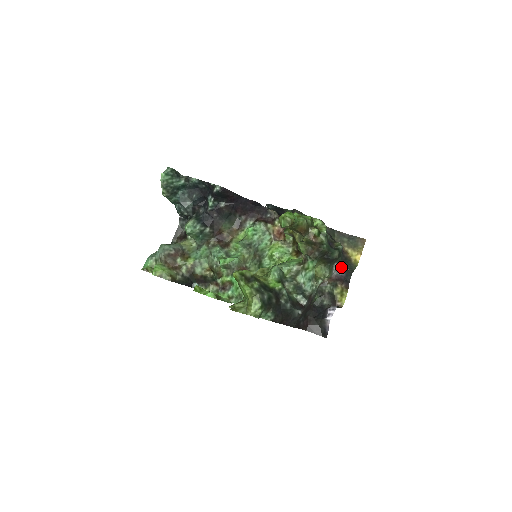
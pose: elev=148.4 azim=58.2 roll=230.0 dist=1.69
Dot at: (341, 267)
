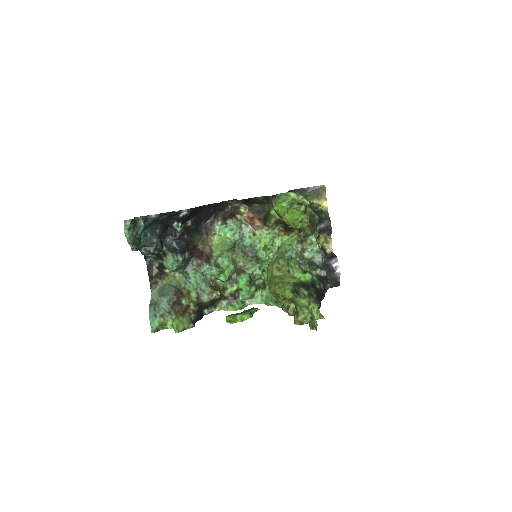
Dot at: occluded
